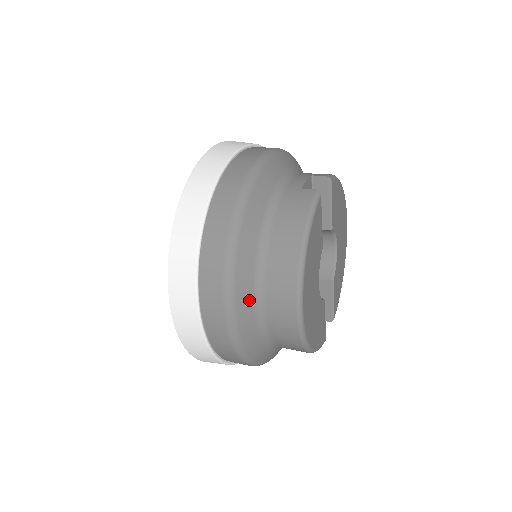
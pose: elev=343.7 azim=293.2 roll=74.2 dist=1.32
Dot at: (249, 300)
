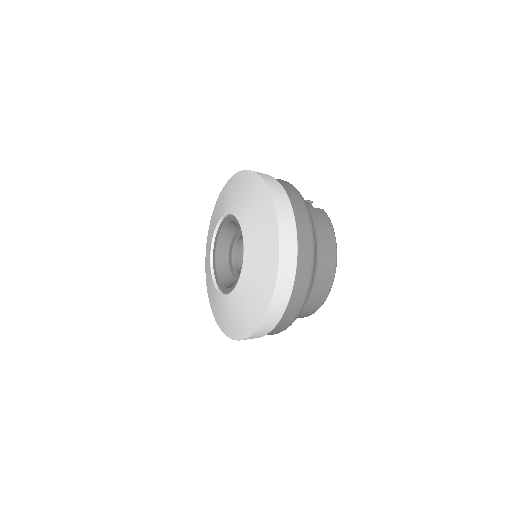
Dot at: occluded
